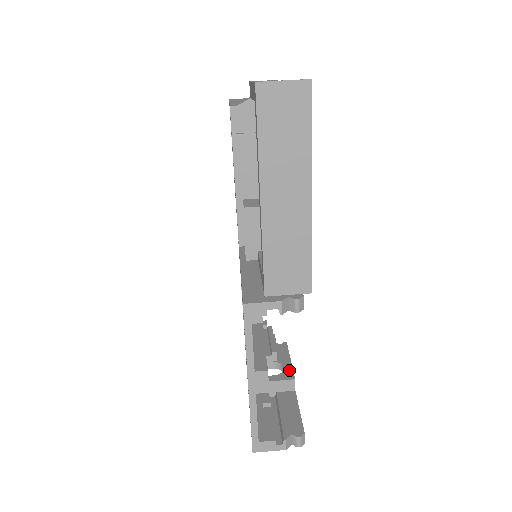
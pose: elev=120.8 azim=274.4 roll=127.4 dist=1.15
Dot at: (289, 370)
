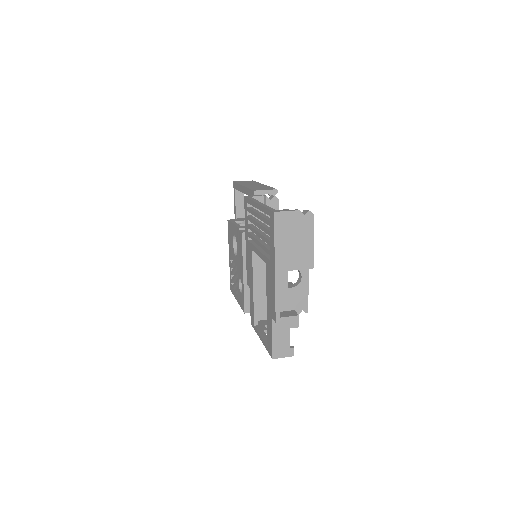
Dot at: occluded
